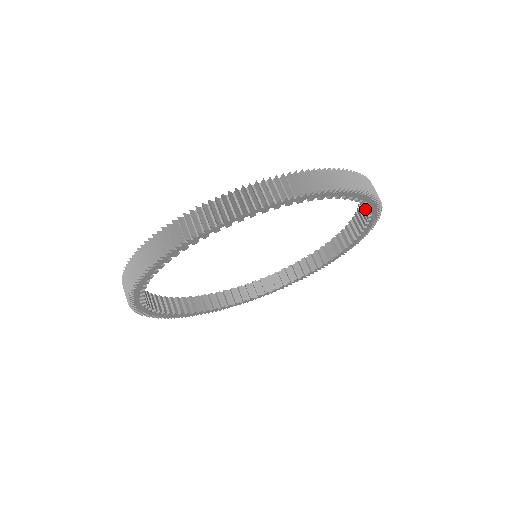
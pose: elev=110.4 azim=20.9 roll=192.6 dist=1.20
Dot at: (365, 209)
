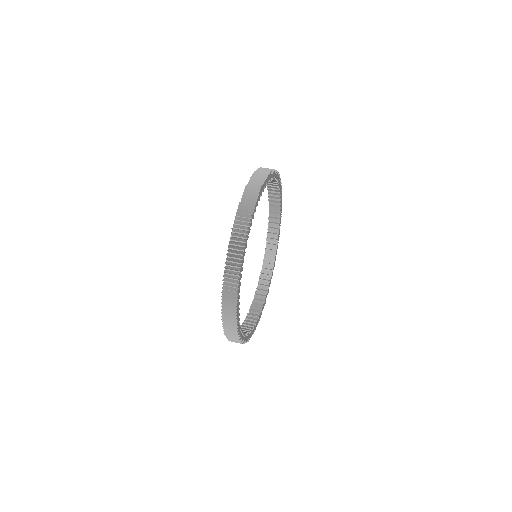
Dot at: (272, 256)
